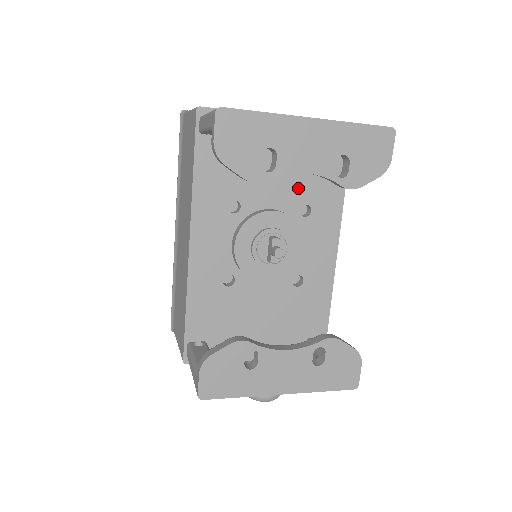
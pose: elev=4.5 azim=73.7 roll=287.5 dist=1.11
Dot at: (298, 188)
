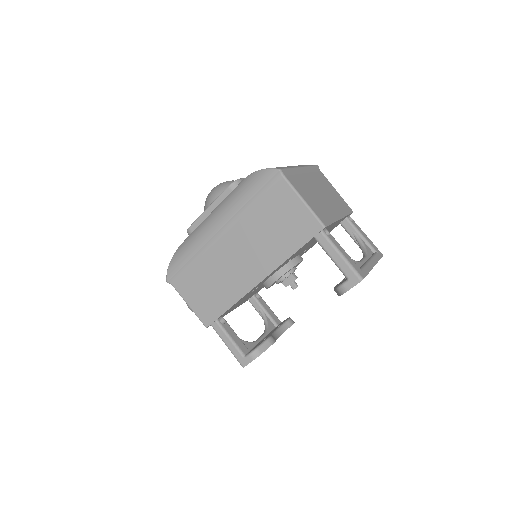
Dot at: occluded
